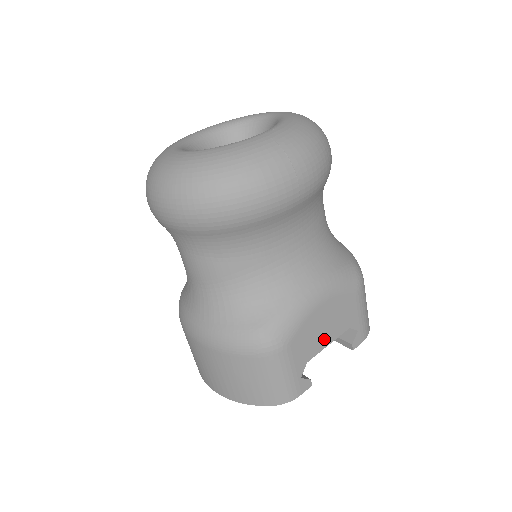
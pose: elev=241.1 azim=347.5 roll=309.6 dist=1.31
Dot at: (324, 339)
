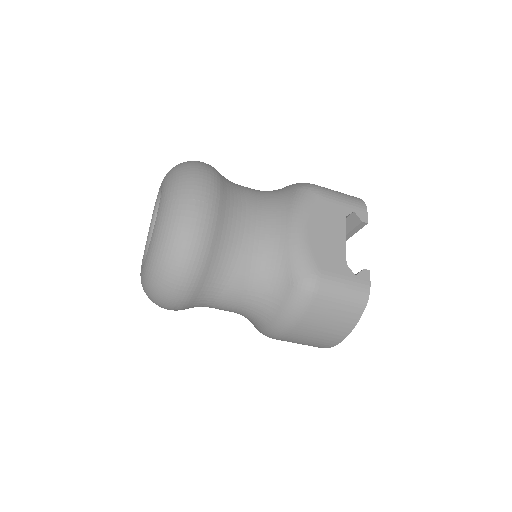
Dot at: (338, 241)
